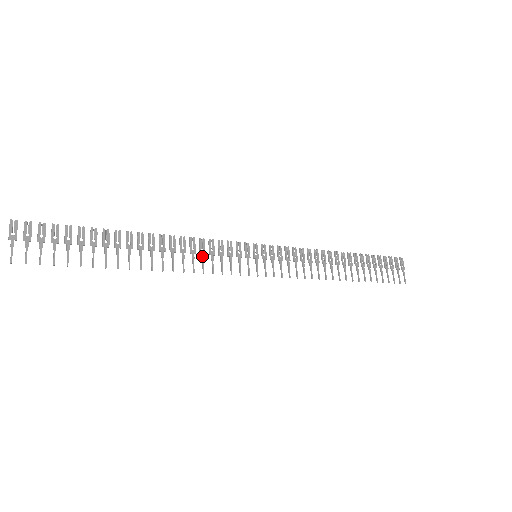
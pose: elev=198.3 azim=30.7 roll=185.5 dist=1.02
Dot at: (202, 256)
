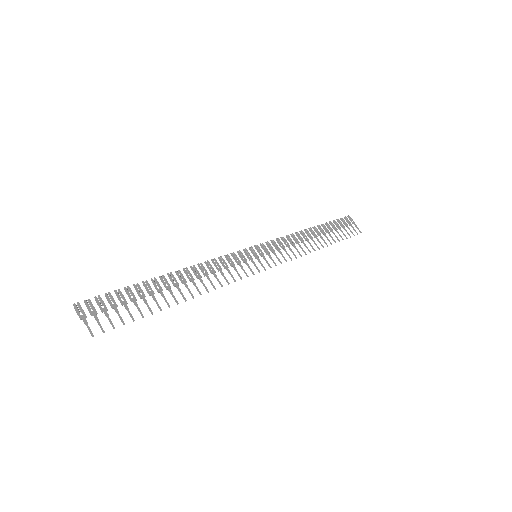
Dot at: (221, 272)
